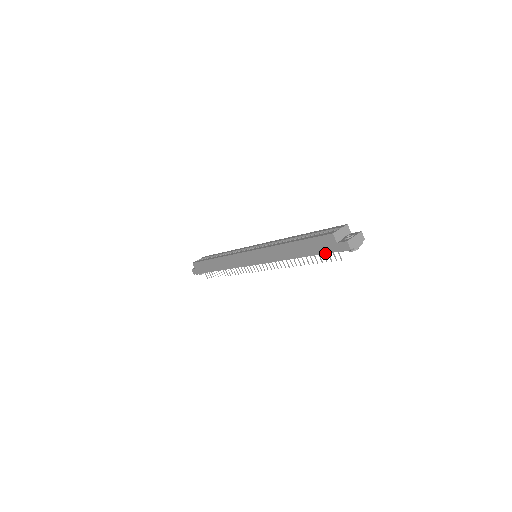
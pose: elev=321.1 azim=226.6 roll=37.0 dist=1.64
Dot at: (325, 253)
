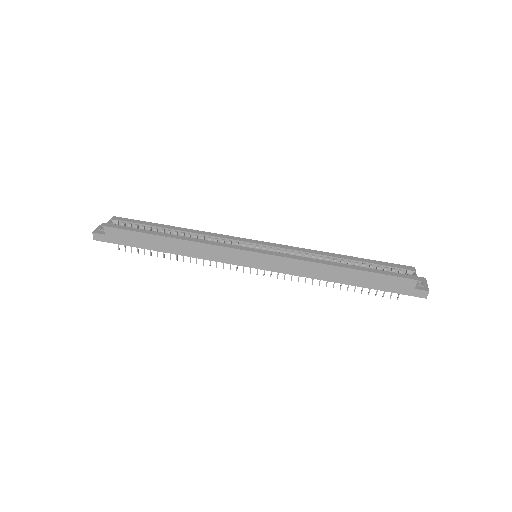
Dot at: occluded
